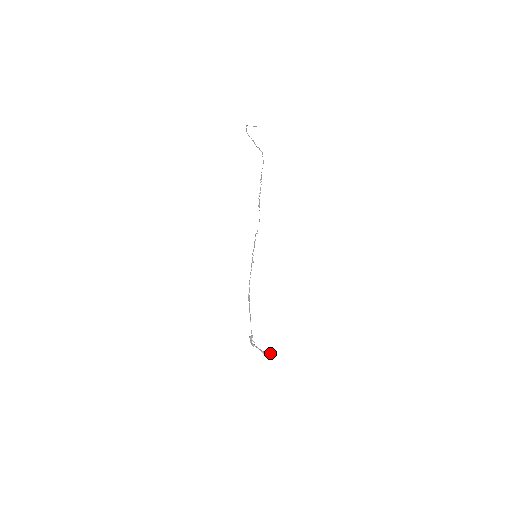
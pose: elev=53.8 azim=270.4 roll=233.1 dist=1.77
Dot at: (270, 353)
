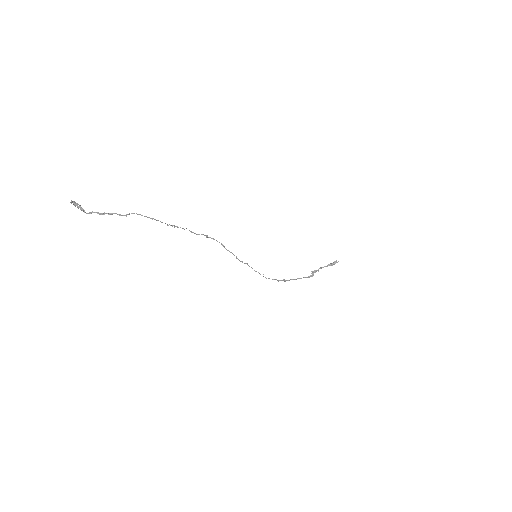
Dot at: (337, 262)
